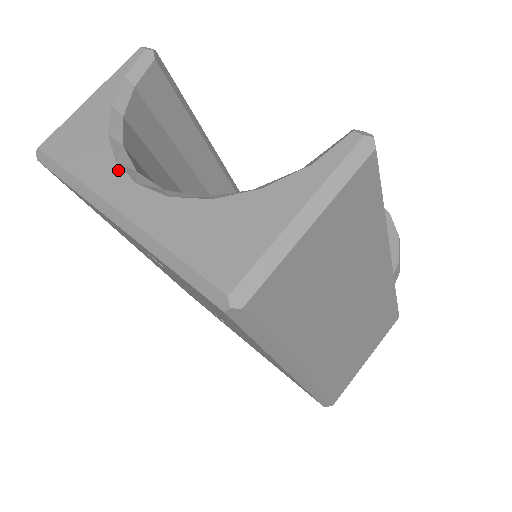
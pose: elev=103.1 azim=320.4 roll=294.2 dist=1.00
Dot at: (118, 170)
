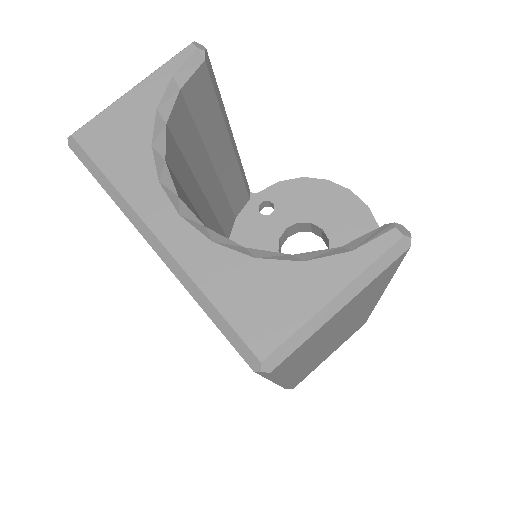
Dot at: (161, 193)
